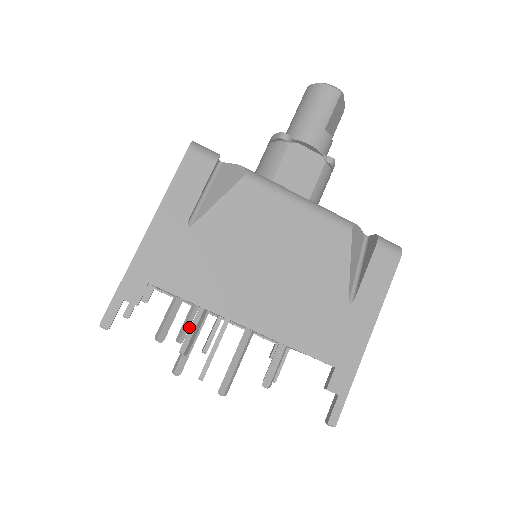
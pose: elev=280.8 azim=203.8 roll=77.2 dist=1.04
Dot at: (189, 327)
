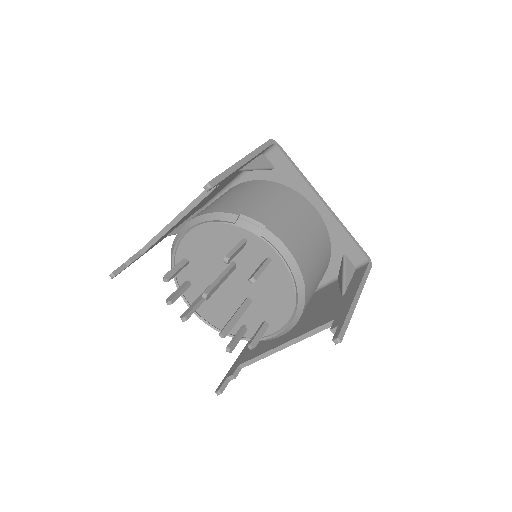
Dot at: (236, 338)
